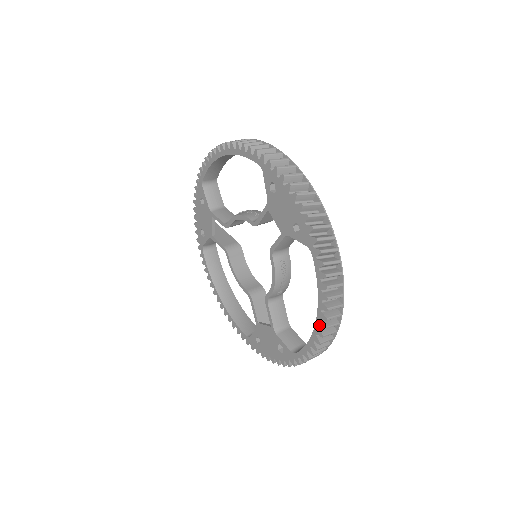
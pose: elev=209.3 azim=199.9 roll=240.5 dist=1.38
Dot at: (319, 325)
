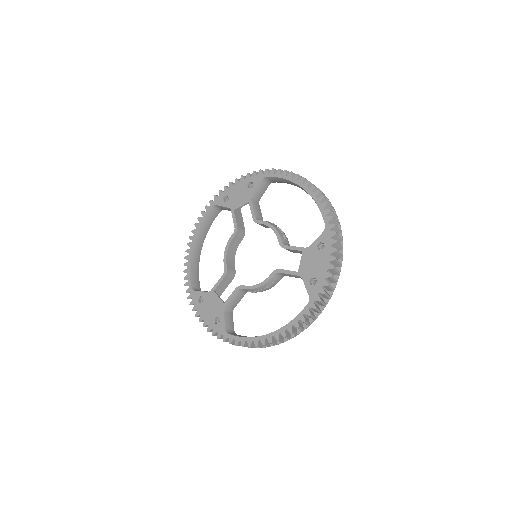
Dot at: (268, 338)
